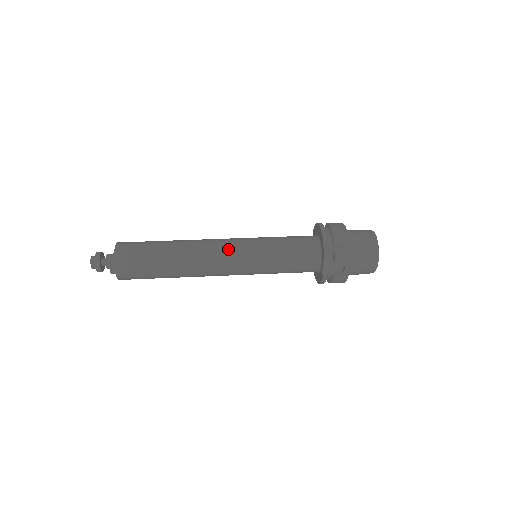
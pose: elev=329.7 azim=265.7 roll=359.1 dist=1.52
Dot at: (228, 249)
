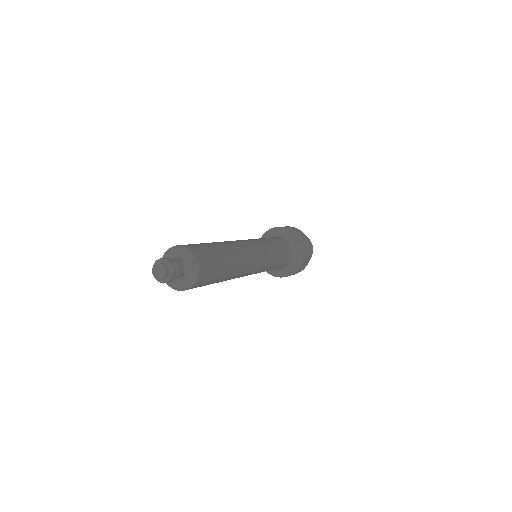
Dot at: (249, 241)
